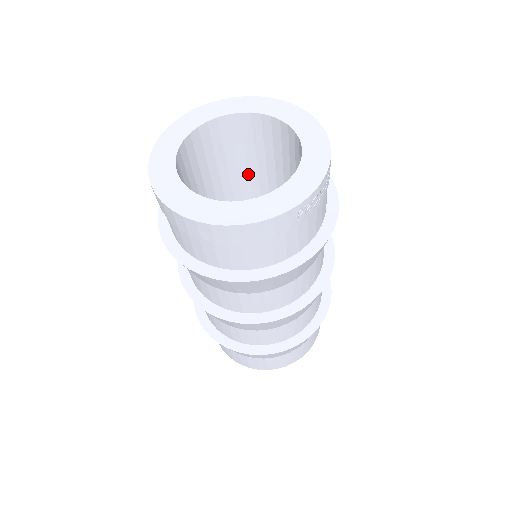
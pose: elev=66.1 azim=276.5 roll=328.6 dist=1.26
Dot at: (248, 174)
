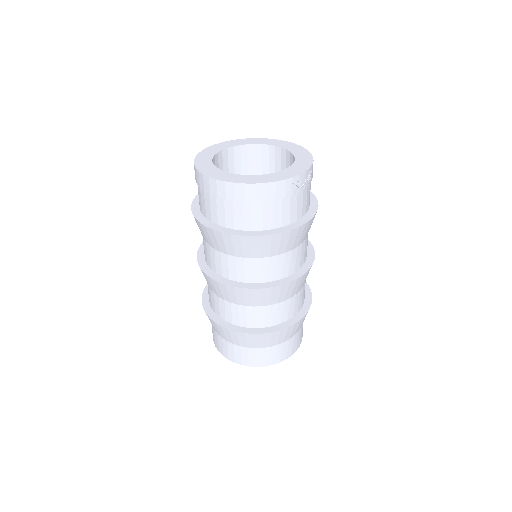
Dot at: occluded
